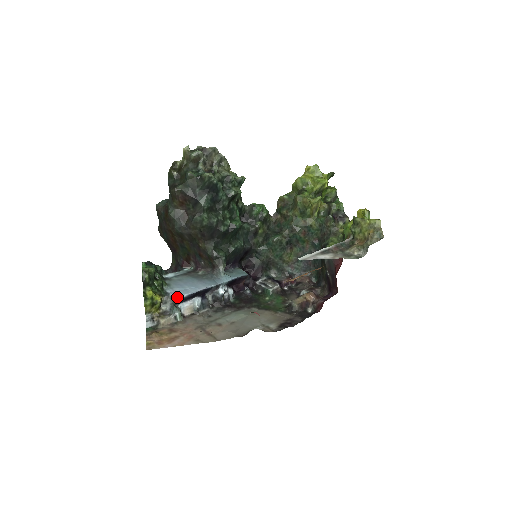
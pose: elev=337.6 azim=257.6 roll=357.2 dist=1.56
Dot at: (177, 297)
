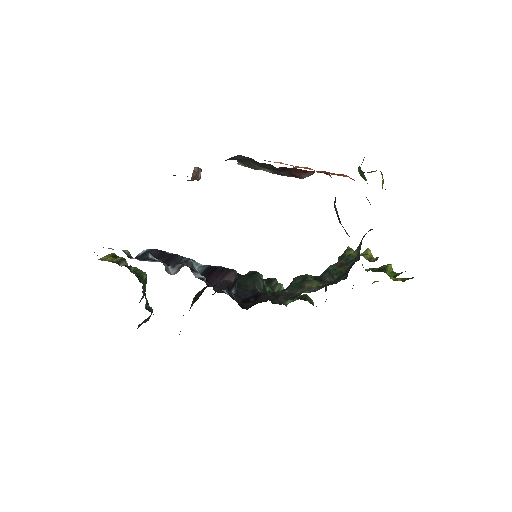
Dot at: (141, 252)
